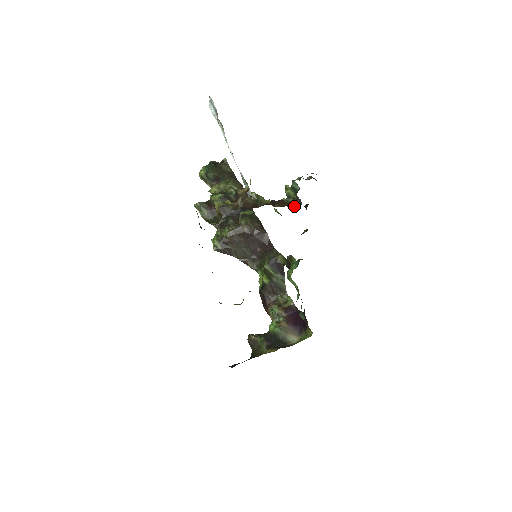
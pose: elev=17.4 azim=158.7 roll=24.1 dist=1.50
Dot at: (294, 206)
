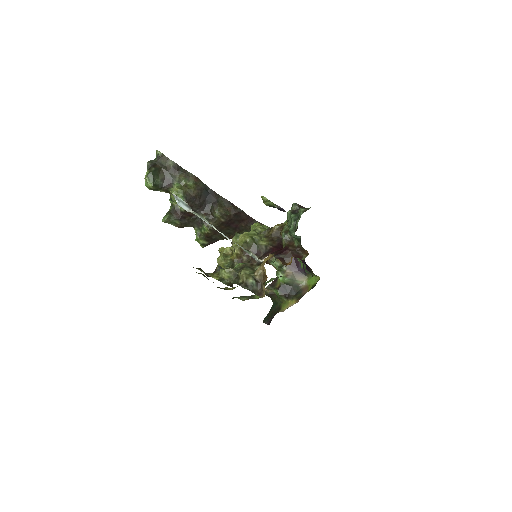
Dot at: (300, 251)
